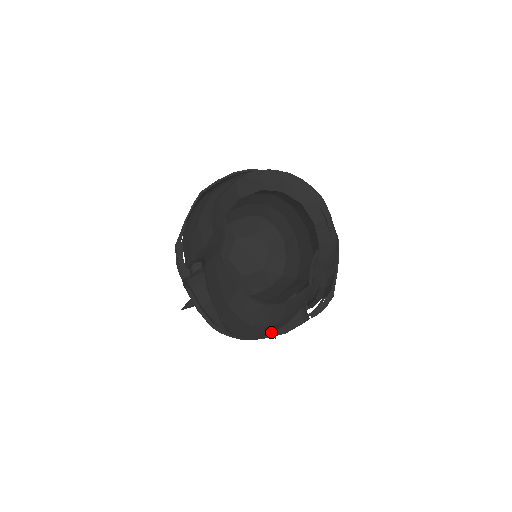
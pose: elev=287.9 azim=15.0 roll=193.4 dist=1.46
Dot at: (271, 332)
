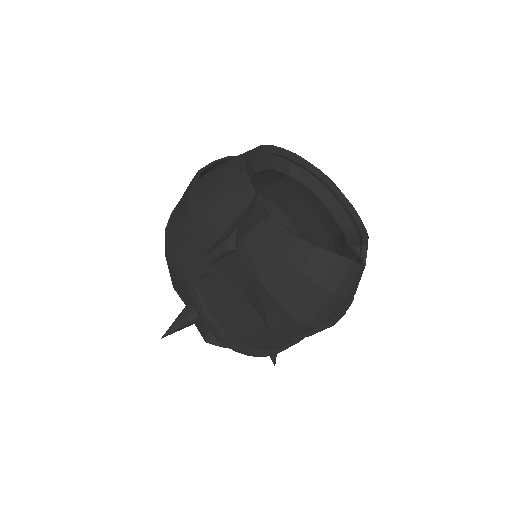
Dot at: (334, 315)
